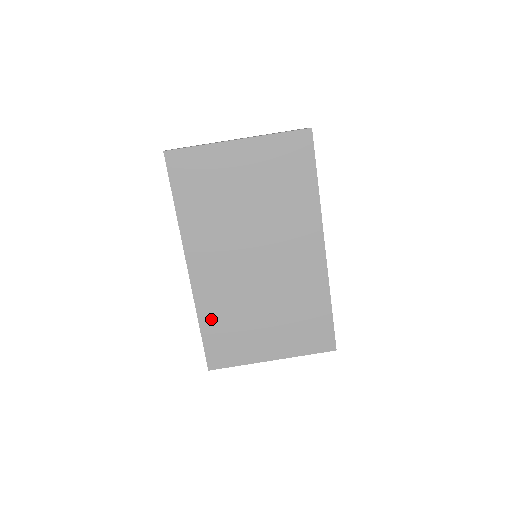
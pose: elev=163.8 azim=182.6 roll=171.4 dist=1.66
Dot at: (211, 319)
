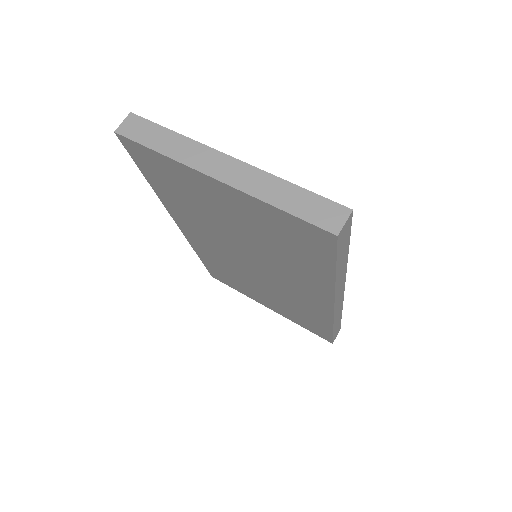
Dot at: (209, 261)
